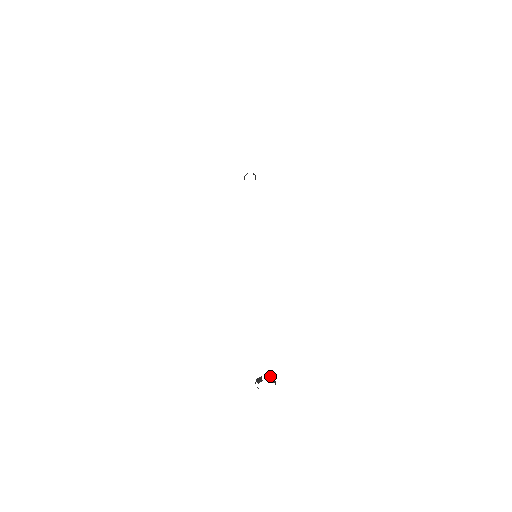
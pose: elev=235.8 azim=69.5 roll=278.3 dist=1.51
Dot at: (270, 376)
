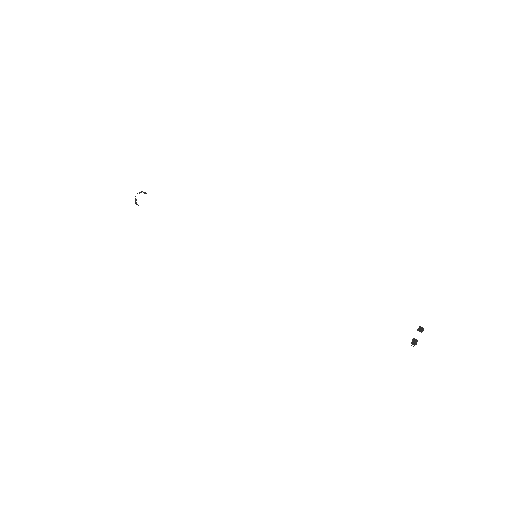
Dot at: (417, 330)
